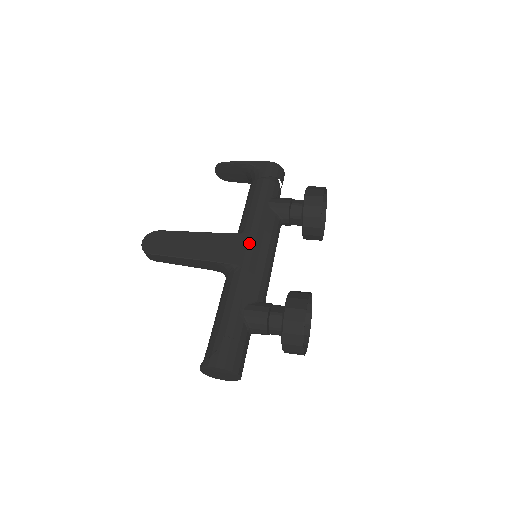
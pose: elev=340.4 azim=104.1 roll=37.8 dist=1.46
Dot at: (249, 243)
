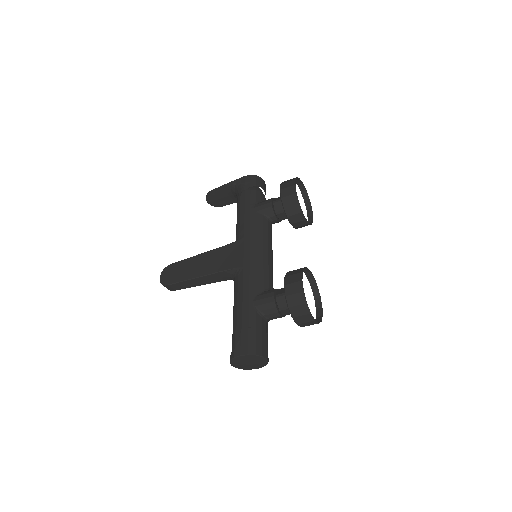
Dot at: (245, 246)
